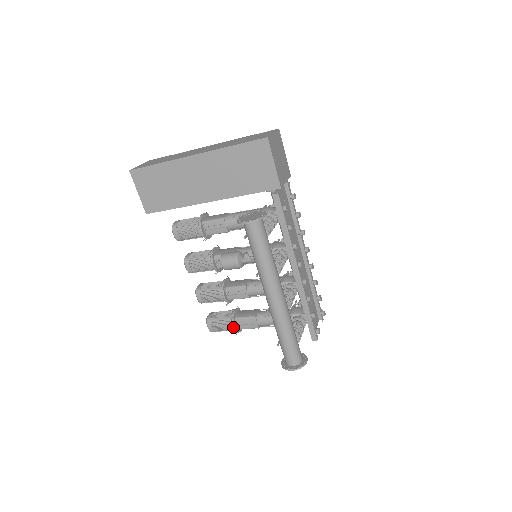
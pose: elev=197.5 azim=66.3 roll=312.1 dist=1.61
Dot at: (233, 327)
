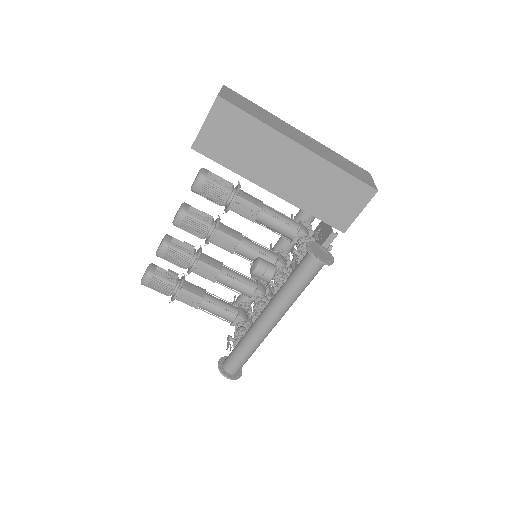
Dot at: (174, 296)
